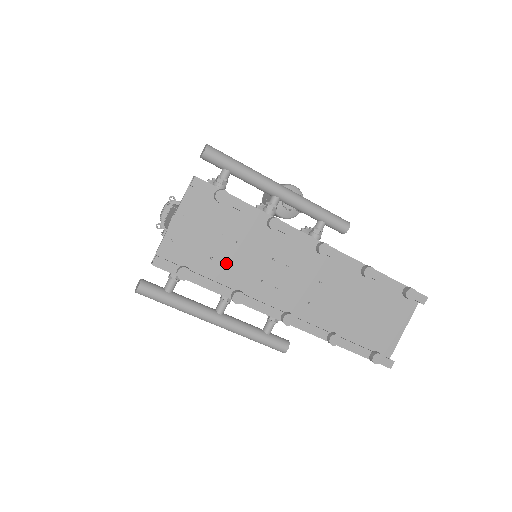
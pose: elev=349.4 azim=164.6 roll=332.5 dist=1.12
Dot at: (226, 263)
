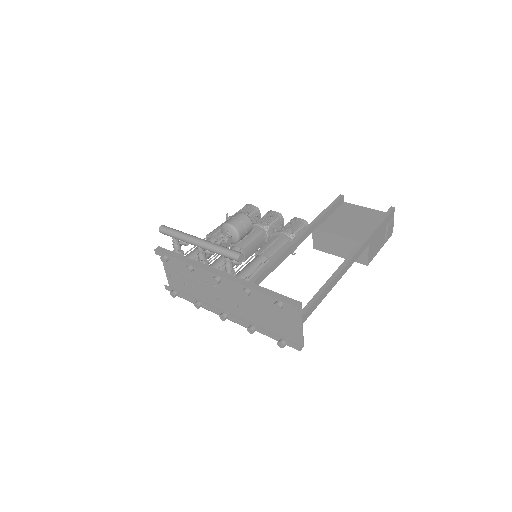
Dot at: (192, 285)
